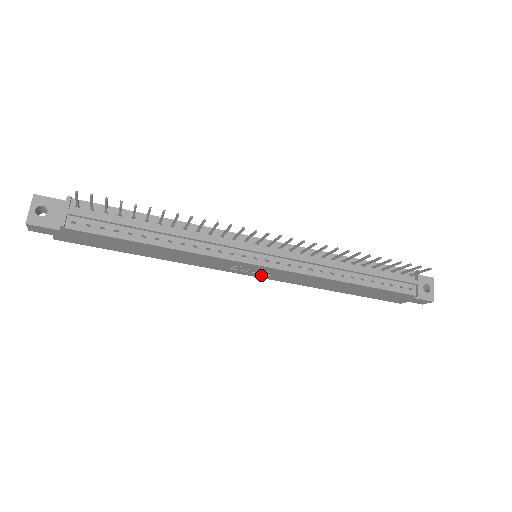
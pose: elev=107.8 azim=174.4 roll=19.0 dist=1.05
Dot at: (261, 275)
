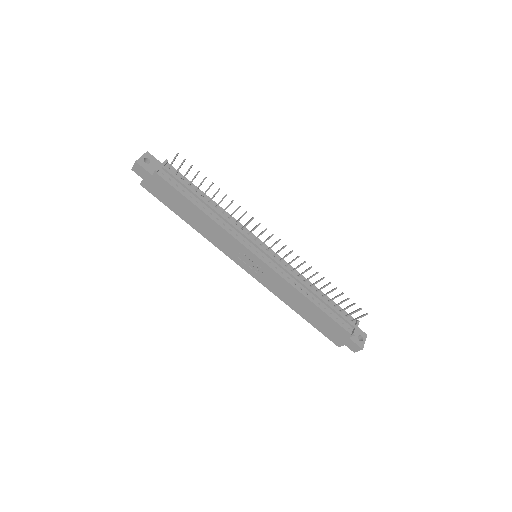
Dot at: (253, 272)
